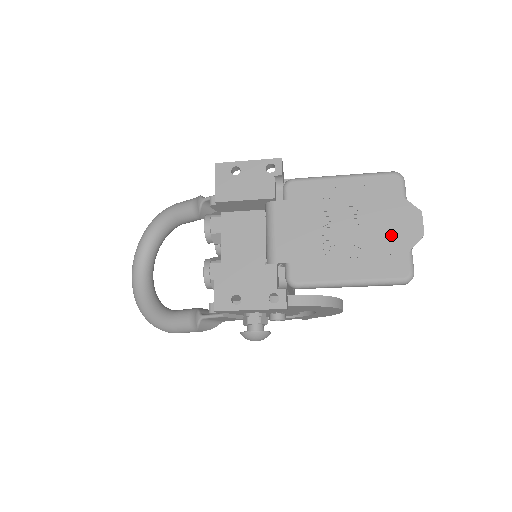
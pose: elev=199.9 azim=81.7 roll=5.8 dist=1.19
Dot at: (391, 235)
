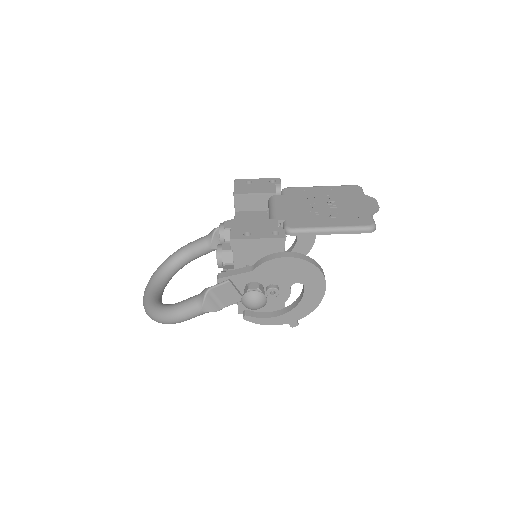
Dot at: (357, 208)
